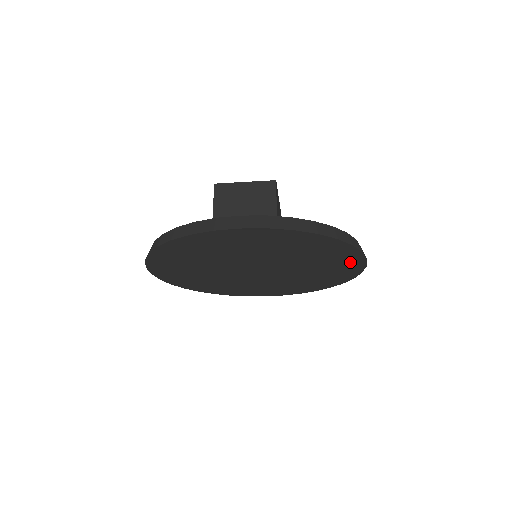
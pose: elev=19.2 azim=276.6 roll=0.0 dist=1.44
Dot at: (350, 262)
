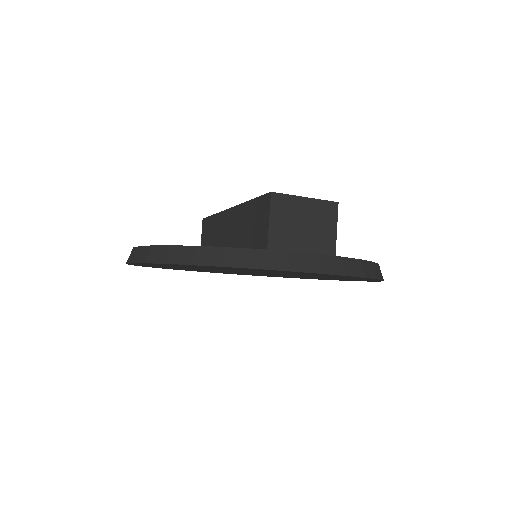
Dot at: (352, 280)
